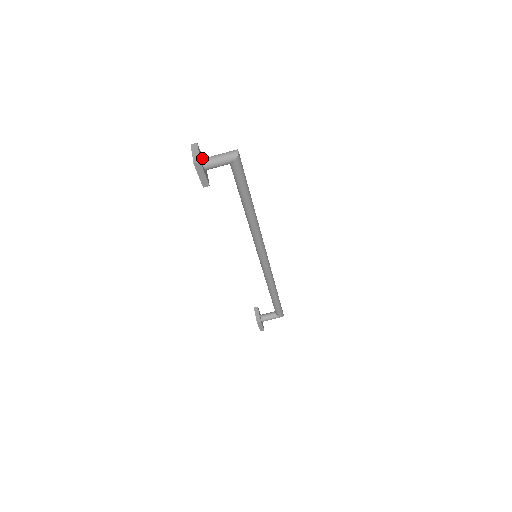
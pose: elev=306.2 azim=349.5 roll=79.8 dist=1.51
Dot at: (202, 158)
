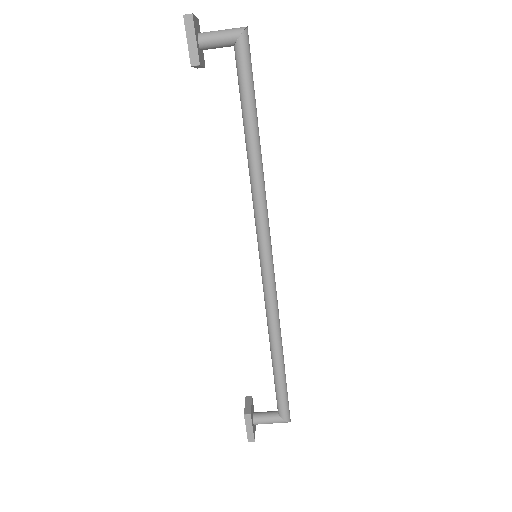
Dot at: occluded
